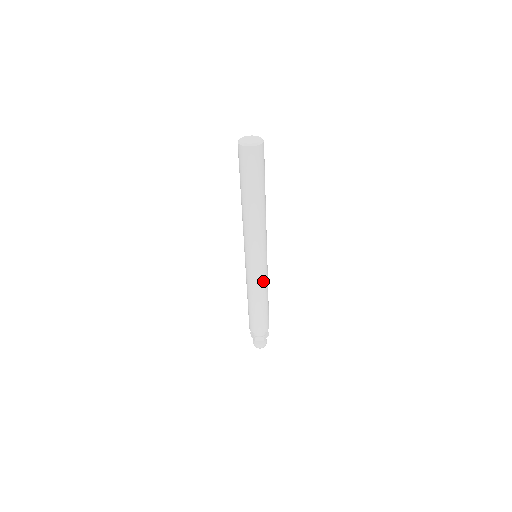
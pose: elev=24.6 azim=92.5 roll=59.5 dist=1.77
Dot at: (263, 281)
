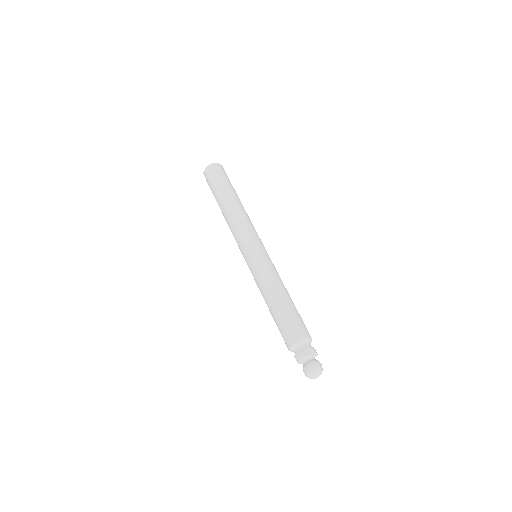
Dot at: (265, 272)
